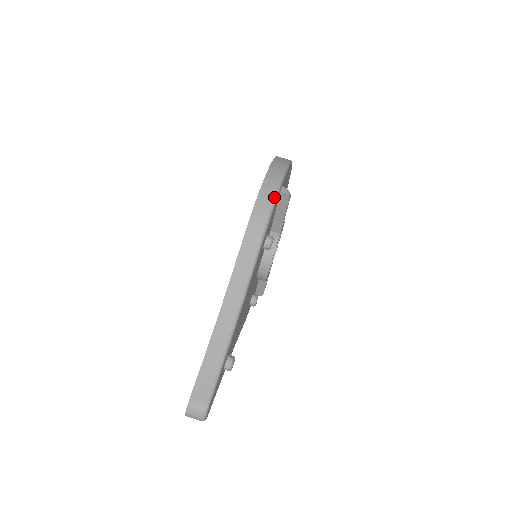
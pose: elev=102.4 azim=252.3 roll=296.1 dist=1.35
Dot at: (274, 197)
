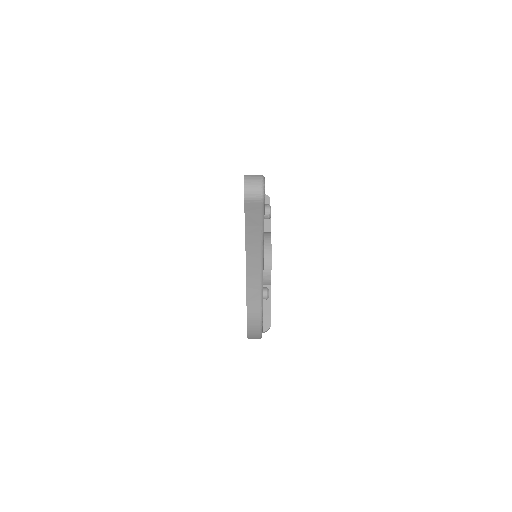
Dot at: occluded
